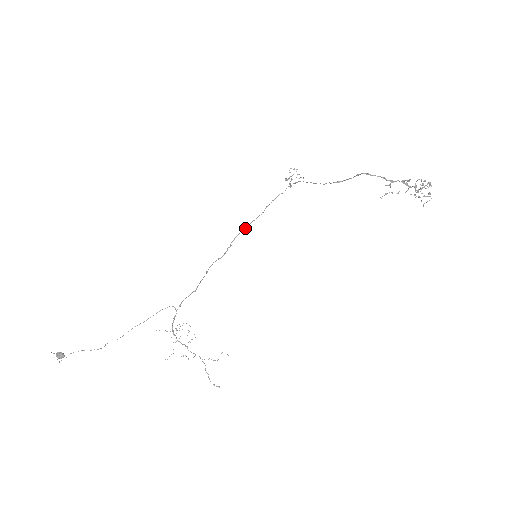
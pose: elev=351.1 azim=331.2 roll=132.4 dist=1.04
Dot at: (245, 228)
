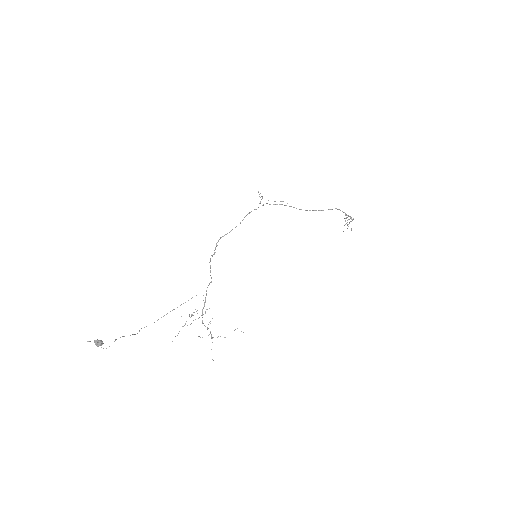
Dot at: (229, 232)
